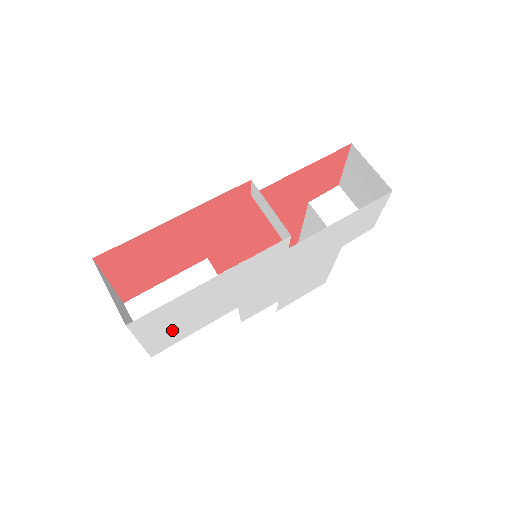
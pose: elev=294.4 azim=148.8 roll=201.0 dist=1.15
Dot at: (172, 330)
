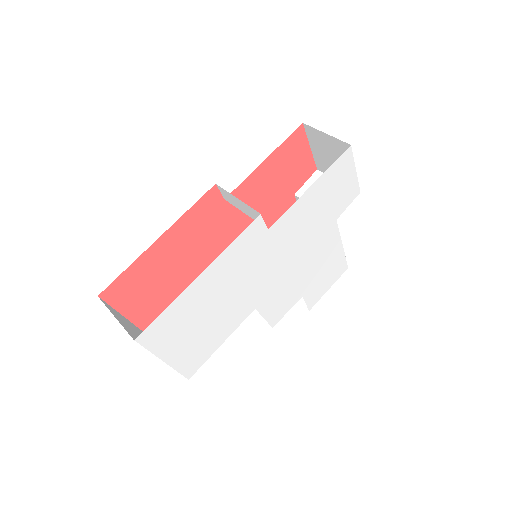
Dot at: (192, 343)
